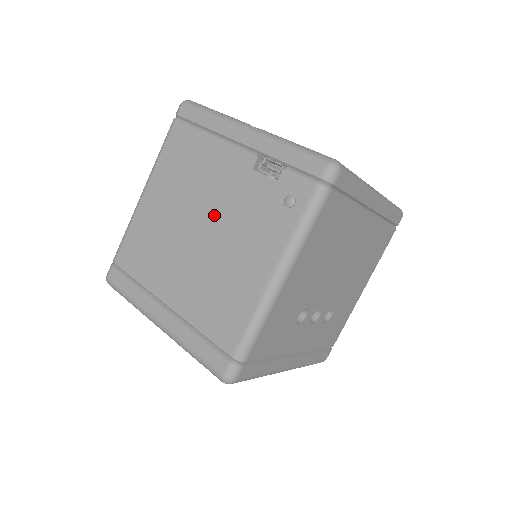
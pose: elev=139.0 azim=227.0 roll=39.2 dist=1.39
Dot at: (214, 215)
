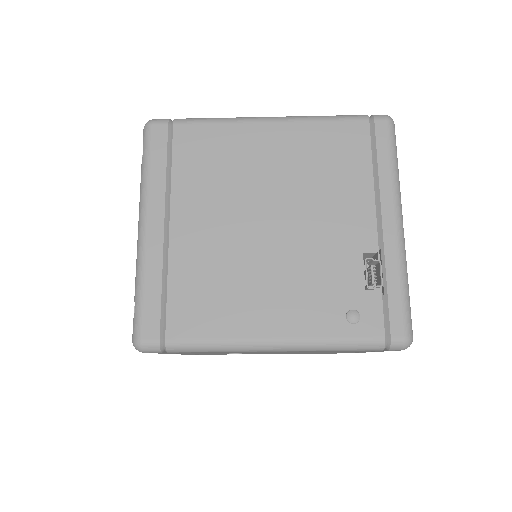
Dot at: (295, 232)
